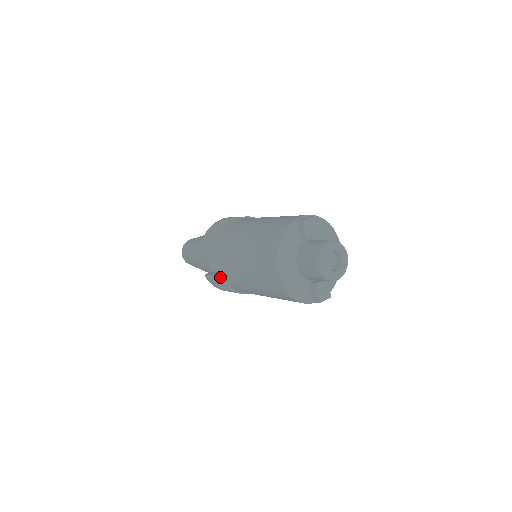
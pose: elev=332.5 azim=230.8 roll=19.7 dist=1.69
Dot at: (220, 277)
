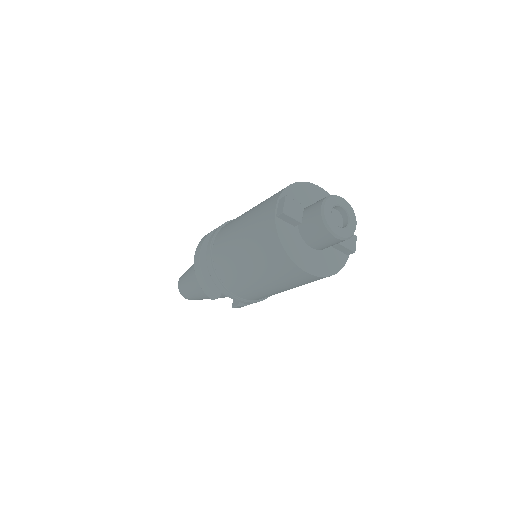
Dot at: (249, 302)
